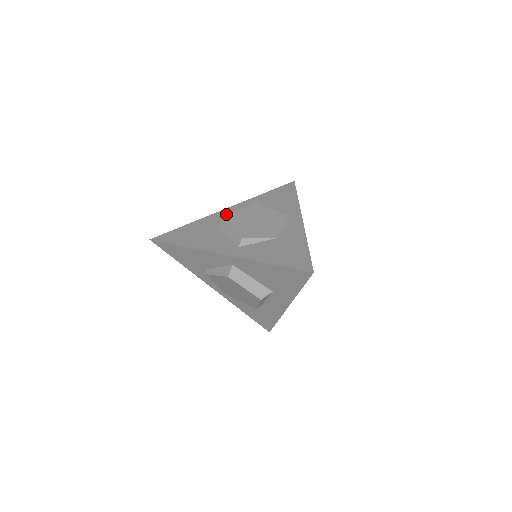
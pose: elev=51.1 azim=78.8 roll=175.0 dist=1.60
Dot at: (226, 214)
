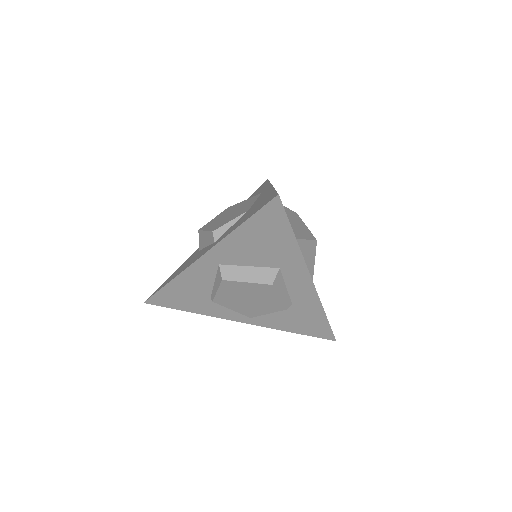
Dot at: occluded
